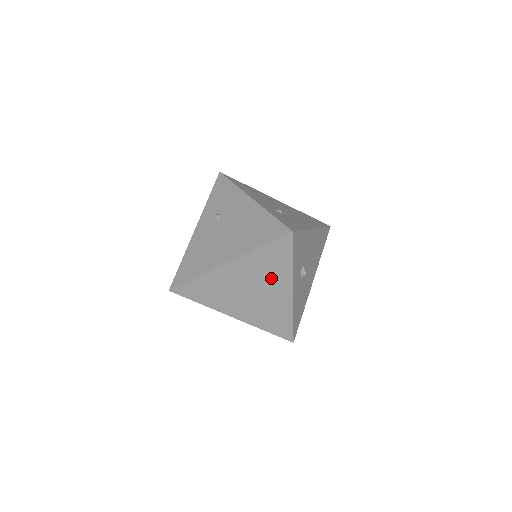
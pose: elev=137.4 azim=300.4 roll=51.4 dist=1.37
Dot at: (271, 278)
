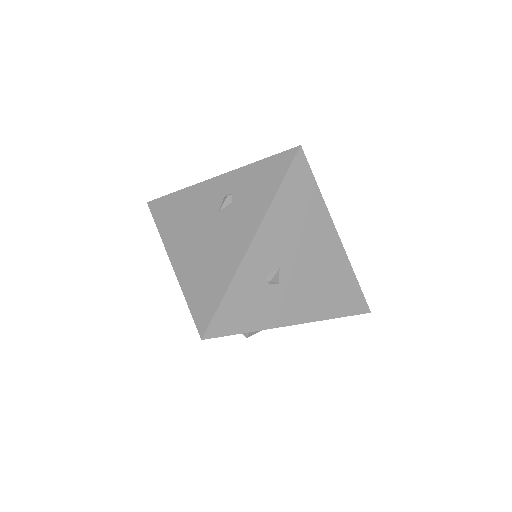
Dot at: occluded
